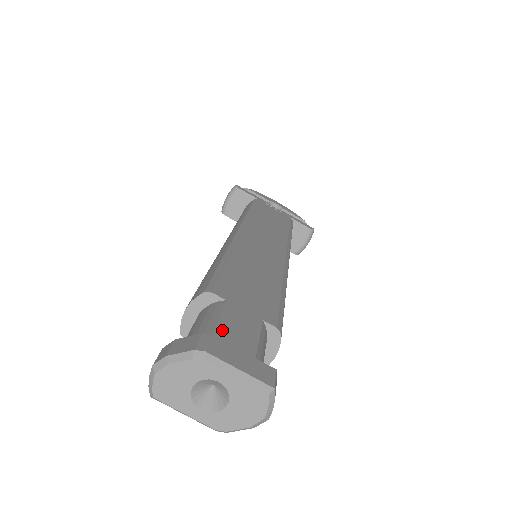
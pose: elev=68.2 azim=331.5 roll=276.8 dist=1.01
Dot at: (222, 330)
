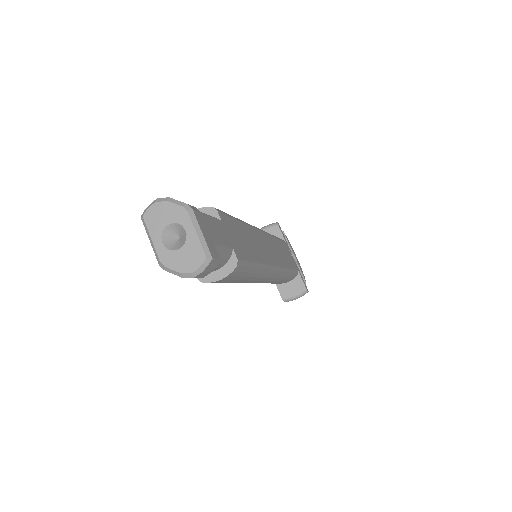
Dot at: (208, 219)
